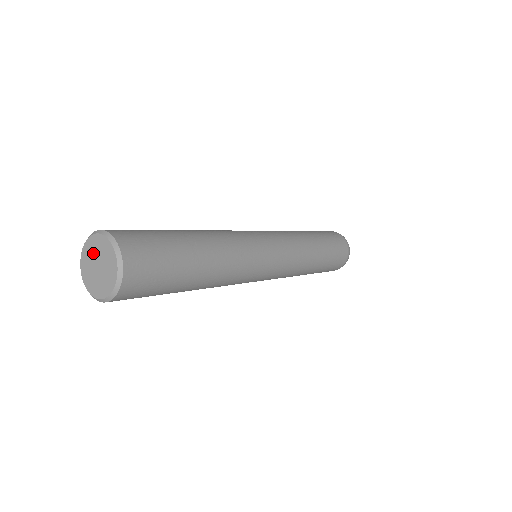
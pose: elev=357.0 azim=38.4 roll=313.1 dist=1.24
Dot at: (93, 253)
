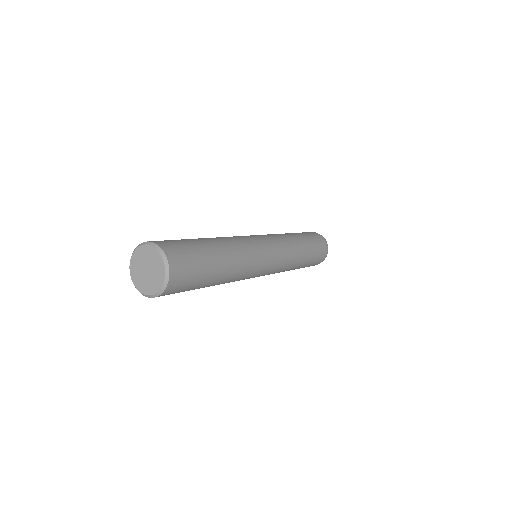
Dot at: (143, 259)
